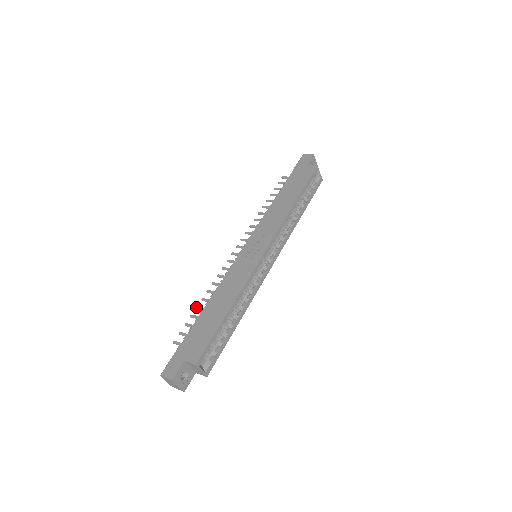
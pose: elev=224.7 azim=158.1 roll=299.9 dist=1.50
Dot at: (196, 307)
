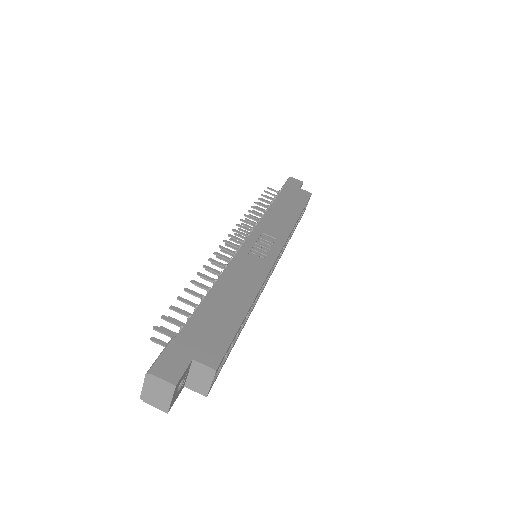
Dot at: (185, 288)
